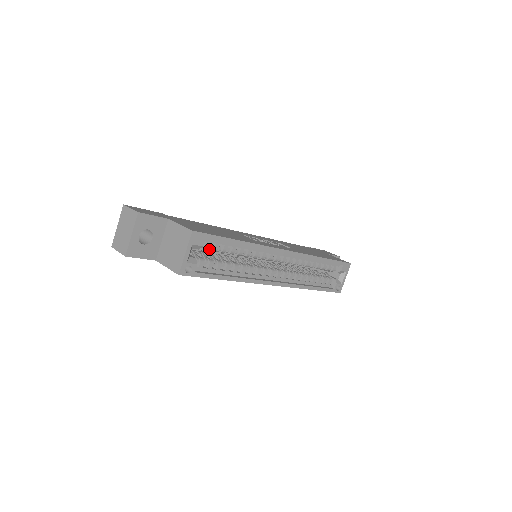
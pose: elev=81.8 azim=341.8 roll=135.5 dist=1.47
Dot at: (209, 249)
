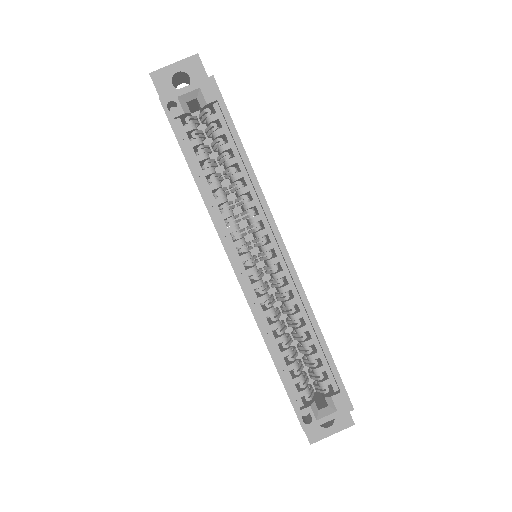
Dot at: (212, 129)
